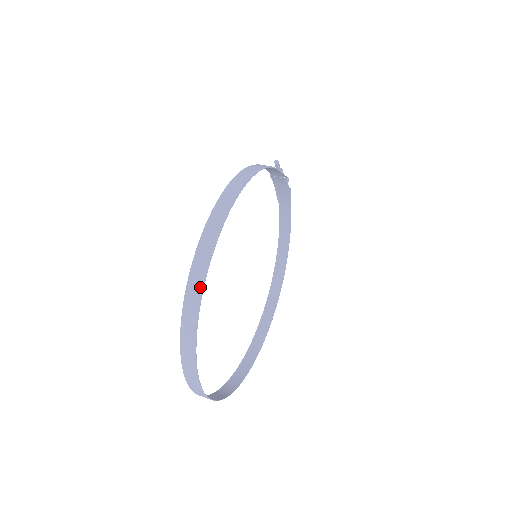
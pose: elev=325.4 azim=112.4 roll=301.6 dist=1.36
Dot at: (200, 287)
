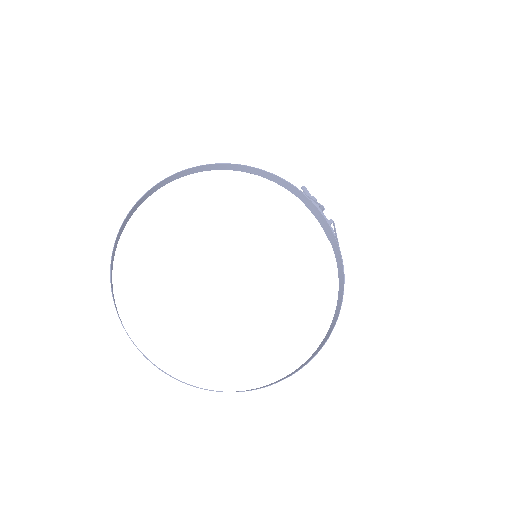
Dot at: (137, 203)
